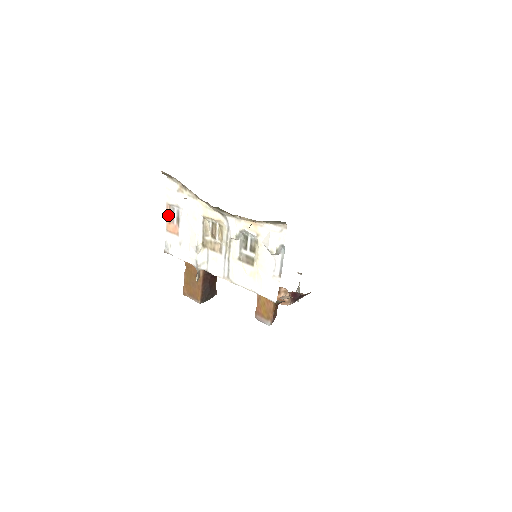
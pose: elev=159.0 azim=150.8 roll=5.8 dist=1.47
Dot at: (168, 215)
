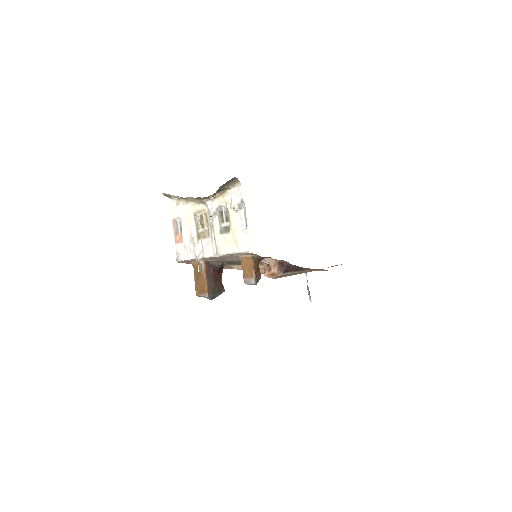
Dot at: (174, 229)
